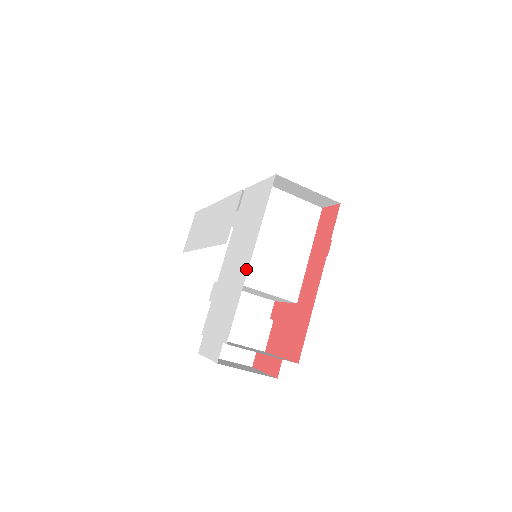
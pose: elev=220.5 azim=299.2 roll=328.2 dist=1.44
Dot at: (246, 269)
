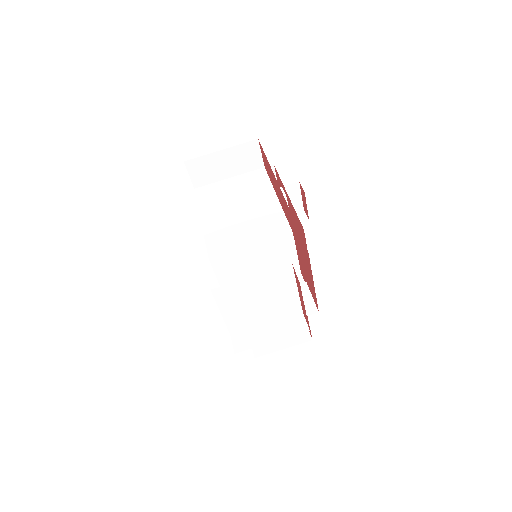
Dot at: occluded
